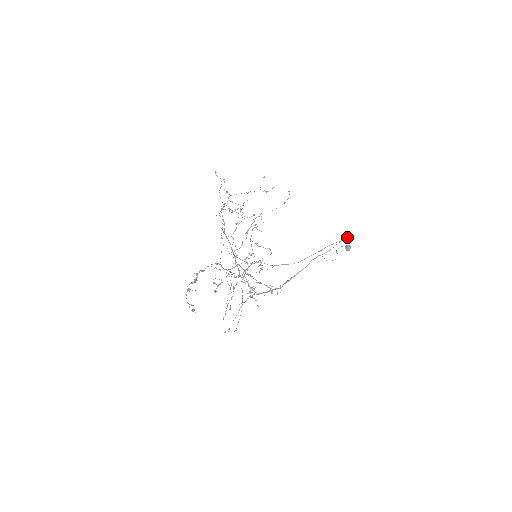
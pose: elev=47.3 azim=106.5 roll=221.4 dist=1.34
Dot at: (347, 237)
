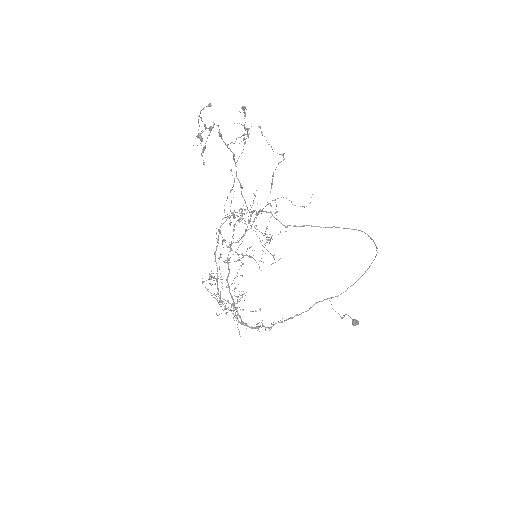
Dot at: (368, 268)
